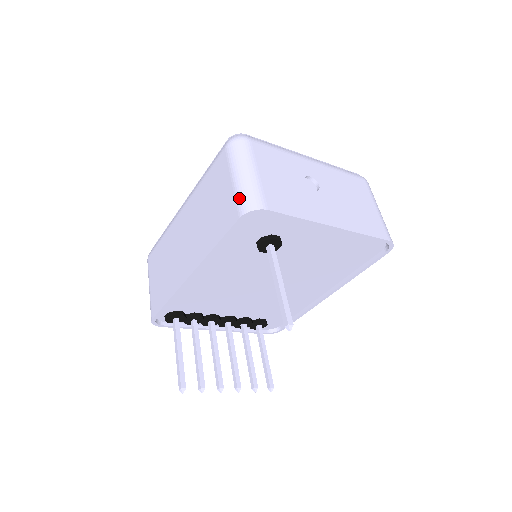
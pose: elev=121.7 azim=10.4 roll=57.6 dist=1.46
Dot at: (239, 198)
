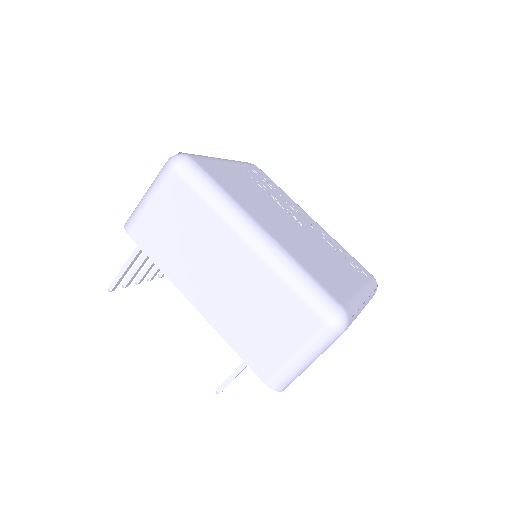
Dot at: (280, 375)
